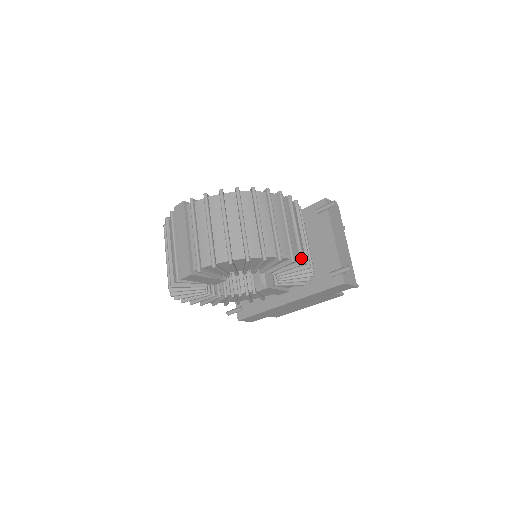
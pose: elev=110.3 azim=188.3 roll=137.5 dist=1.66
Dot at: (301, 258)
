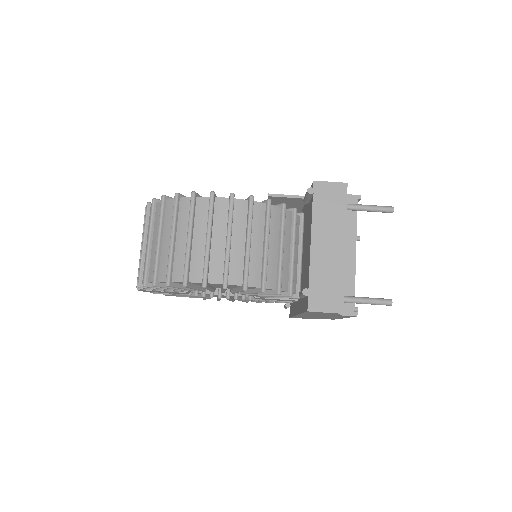
Dot at: (223, 281)
